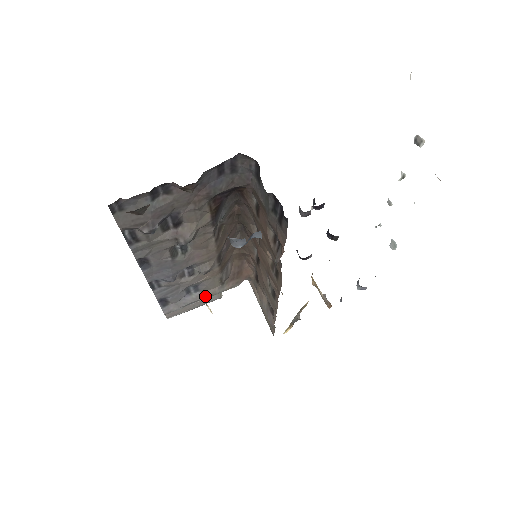
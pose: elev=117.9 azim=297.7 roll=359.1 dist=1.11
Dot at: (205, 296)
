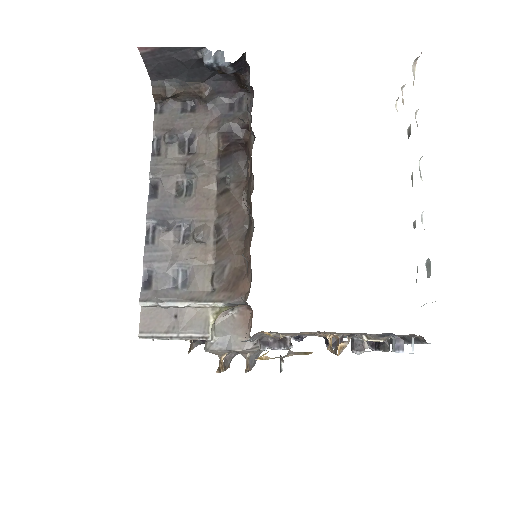
Dot at: (189, 298)
